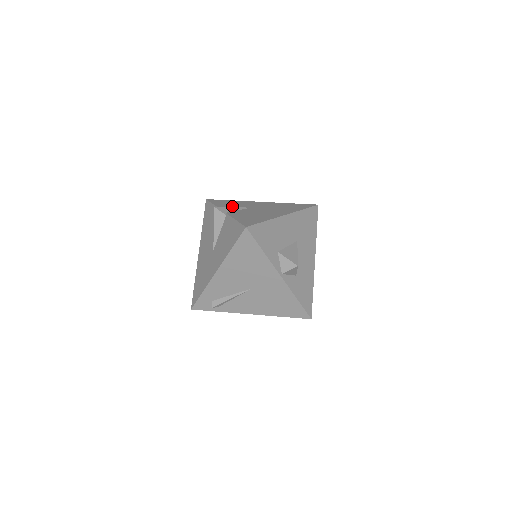
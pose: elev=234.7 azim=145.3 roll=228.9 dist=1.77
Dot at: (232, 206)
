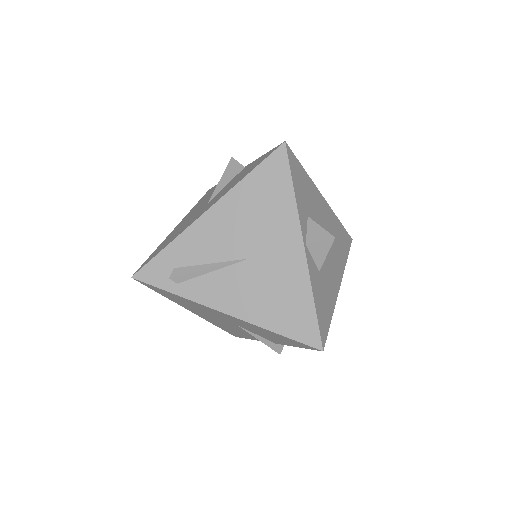
Dot at: occluded
